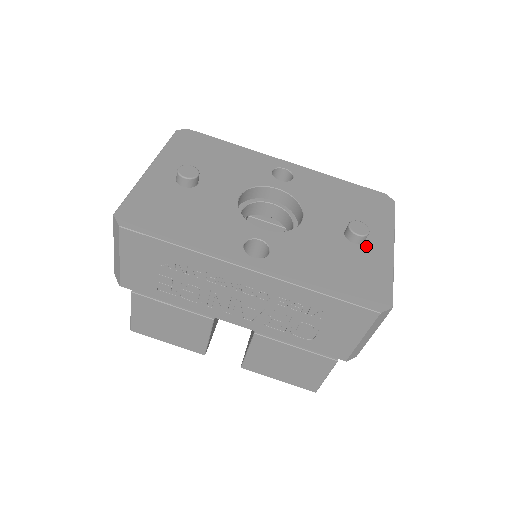
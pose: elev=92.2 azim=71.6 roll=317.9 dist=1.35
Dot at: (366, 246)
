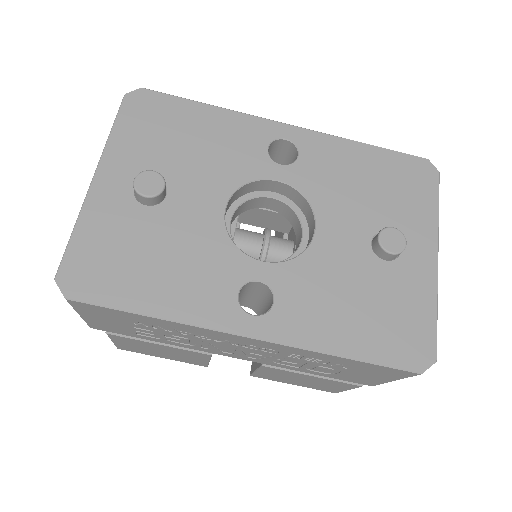
Dot at: (401, 262)
